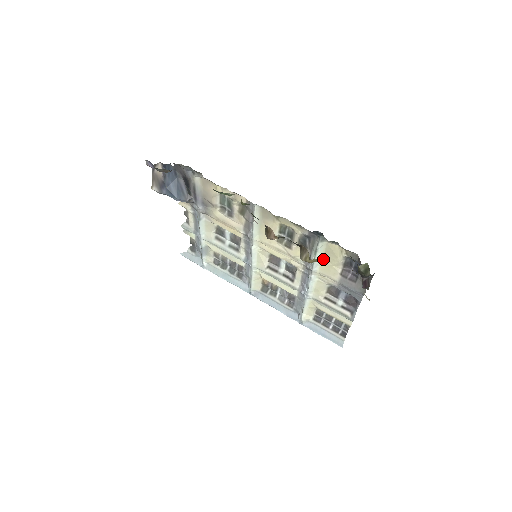
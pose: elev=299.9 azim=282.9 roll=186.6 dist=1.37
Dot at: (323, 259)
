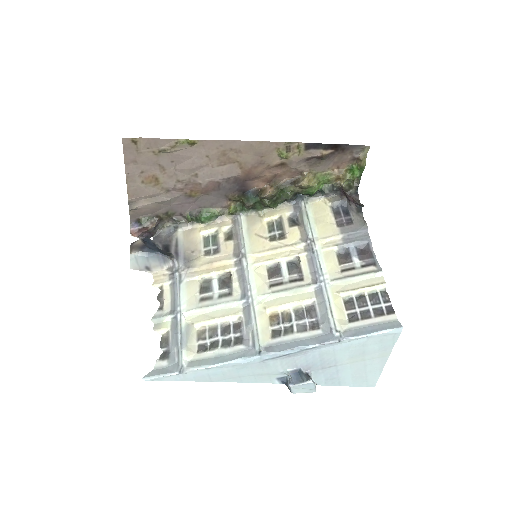
Dot at: (315, 181)
